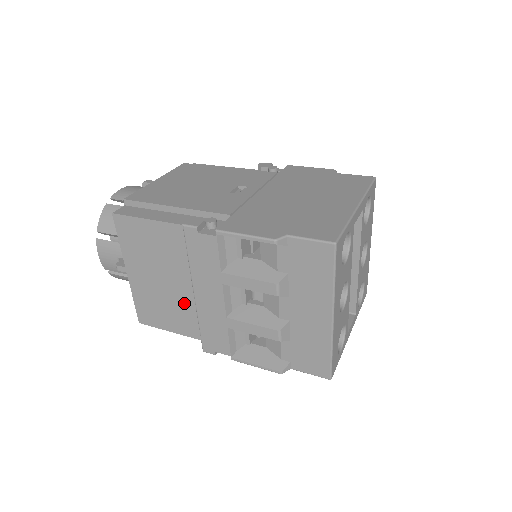
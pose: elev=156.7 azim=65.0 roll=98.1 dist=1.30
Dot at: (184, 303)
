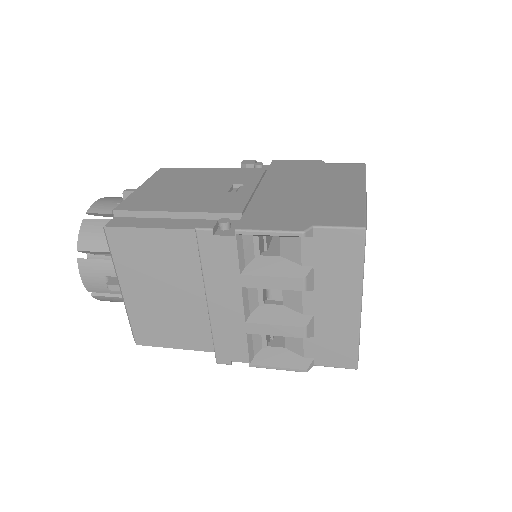
Dot at: (192, 315)
